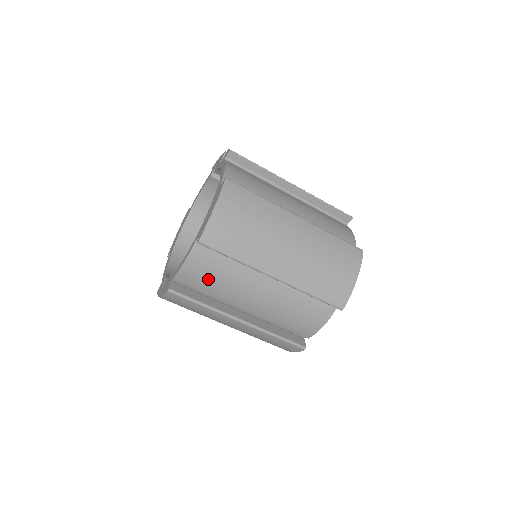
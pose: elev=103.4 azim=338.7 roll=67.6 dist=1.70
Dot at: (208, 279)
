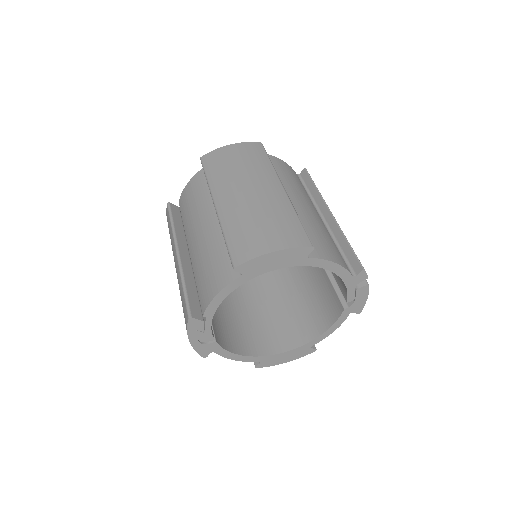
Dot at: (190, 203)
